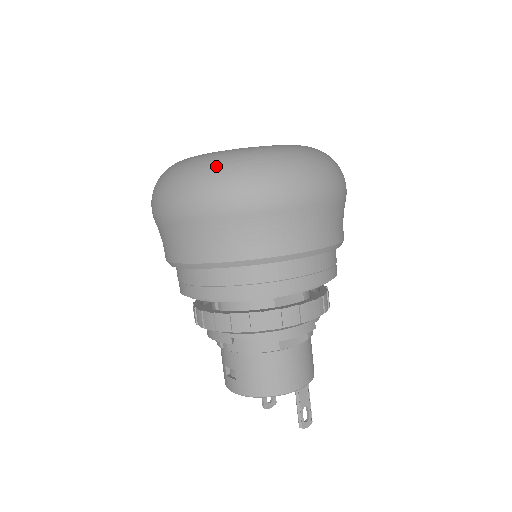
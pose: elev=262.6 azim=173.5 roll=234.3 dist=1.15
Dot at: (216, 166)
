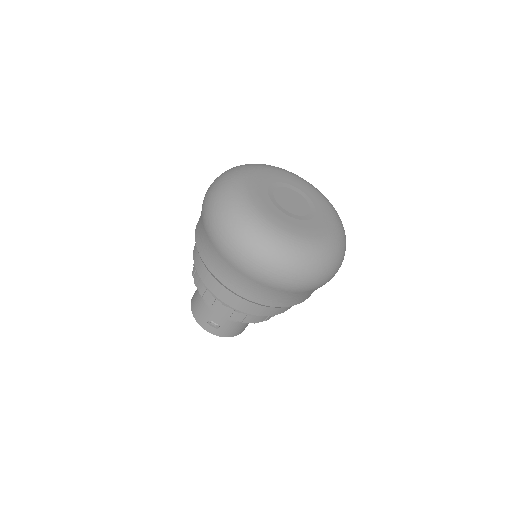
Dot at: (313, 264)
